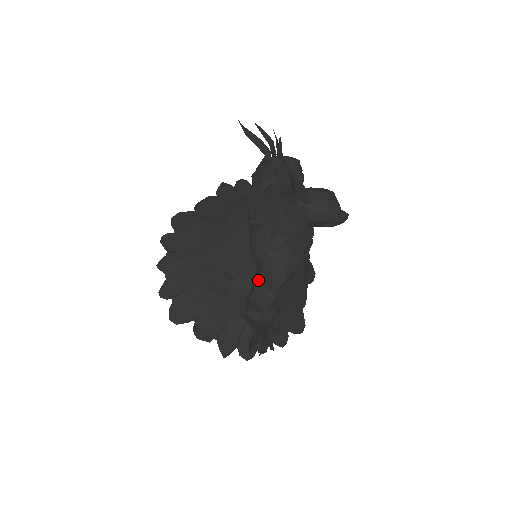
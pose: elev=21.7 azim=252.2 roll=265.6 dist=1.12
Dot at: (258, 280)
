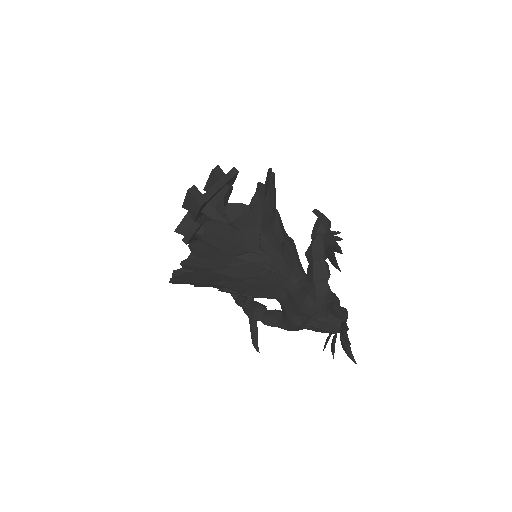
Dot at: (279, 327)
